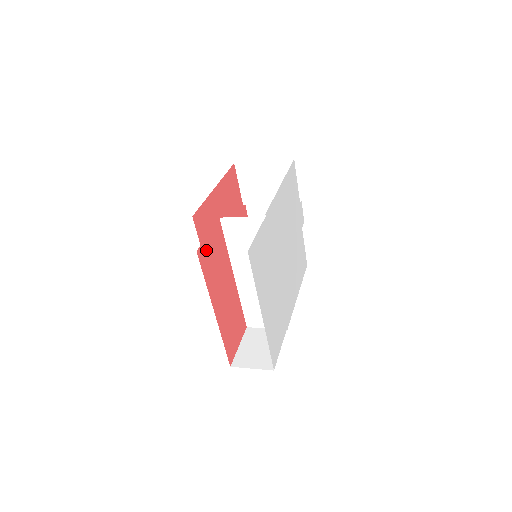
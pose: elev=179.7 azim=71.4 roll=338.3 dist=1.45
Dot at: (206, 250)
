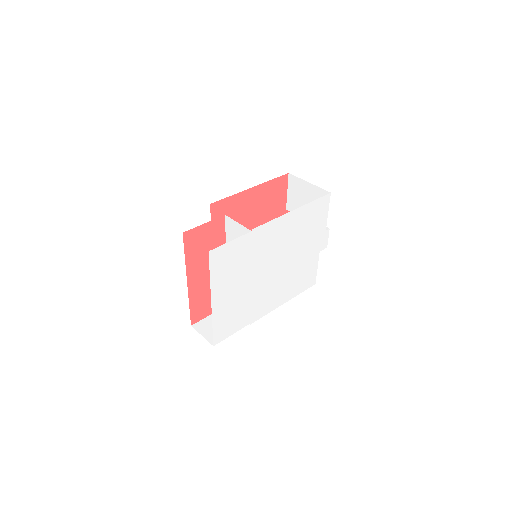
Dot at: (196, 235)
